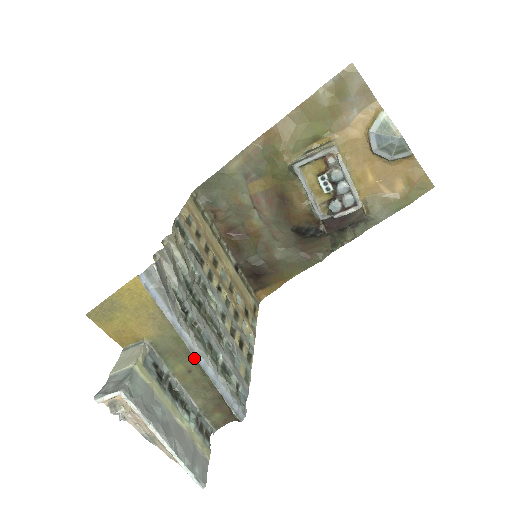
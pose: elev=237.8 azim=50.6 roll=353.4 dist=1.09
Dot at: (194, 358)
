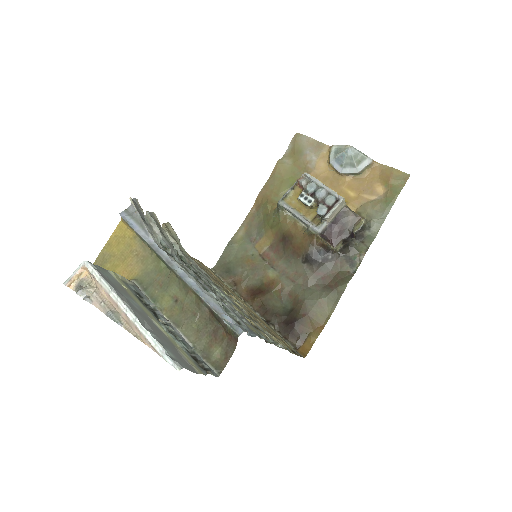
Dot at: (176, 279)
